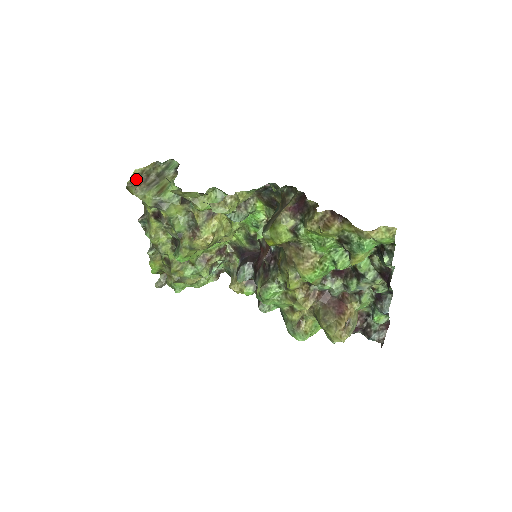
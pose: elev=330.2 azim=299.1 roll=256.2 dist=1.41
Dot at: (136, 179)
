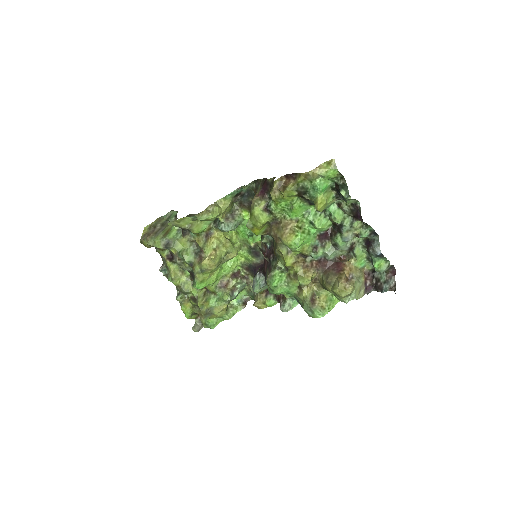
Dot at: (146, 233)
